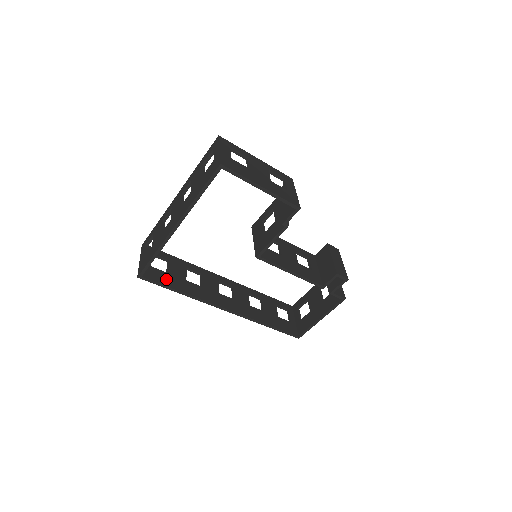
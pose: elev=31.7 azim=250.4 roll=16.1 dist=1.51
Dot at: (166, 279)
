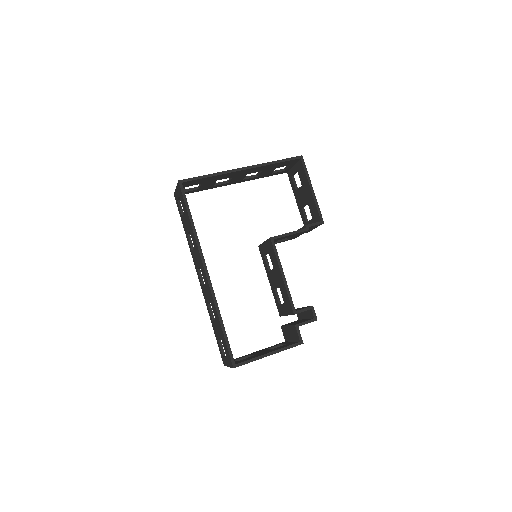
Dot at: occluded
